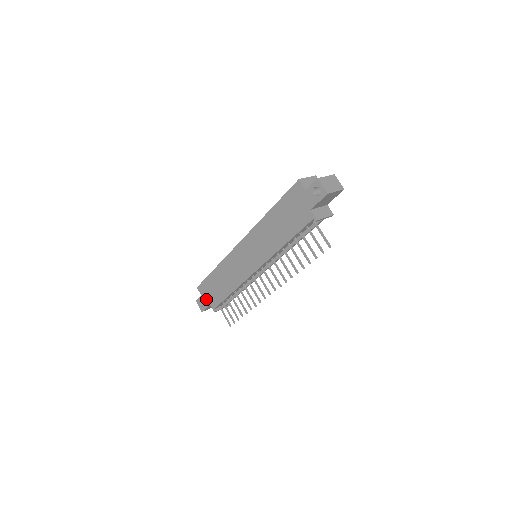
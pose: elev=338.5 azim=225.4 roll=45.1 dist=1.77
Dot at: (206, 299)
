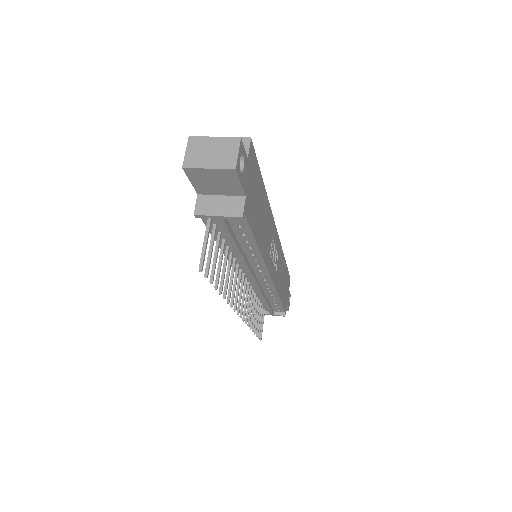
Dot at: occluded
